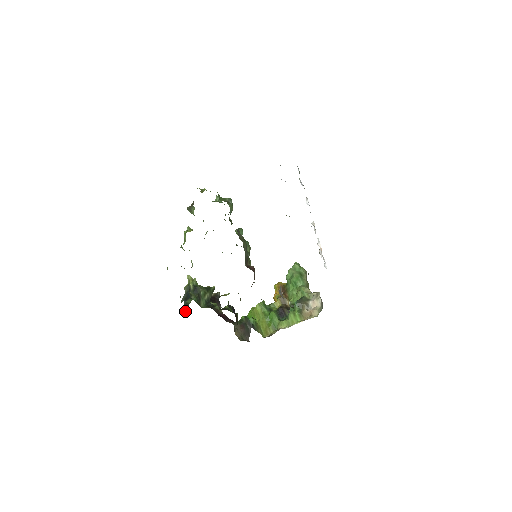
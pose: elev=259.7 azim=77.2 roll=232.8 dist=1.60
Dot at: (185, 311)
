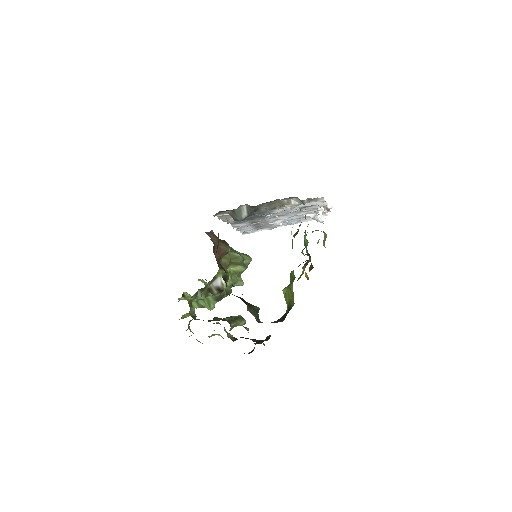
Dot at: occluded
